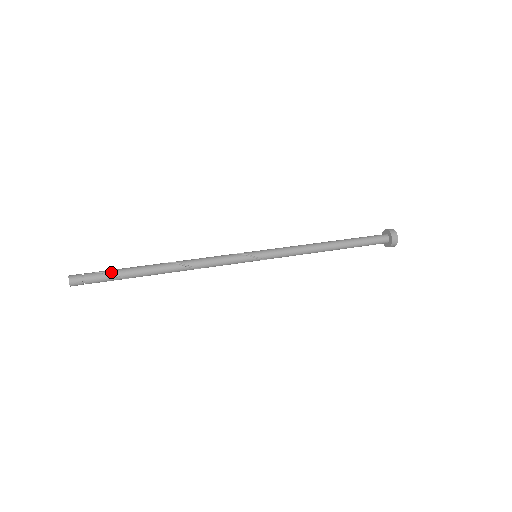
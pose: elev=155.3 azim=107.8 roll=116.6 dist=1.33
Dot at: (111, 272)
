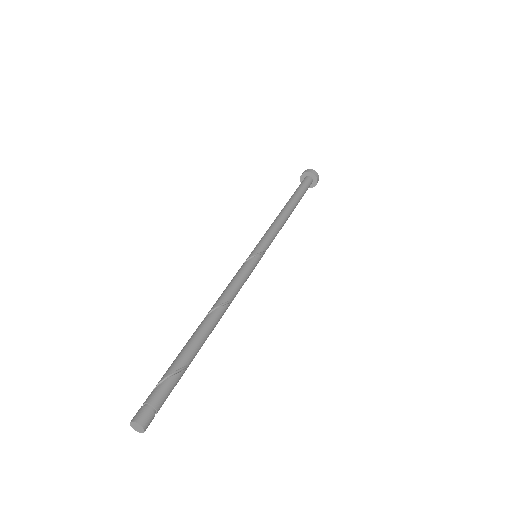
Dot at: (167, 373)
